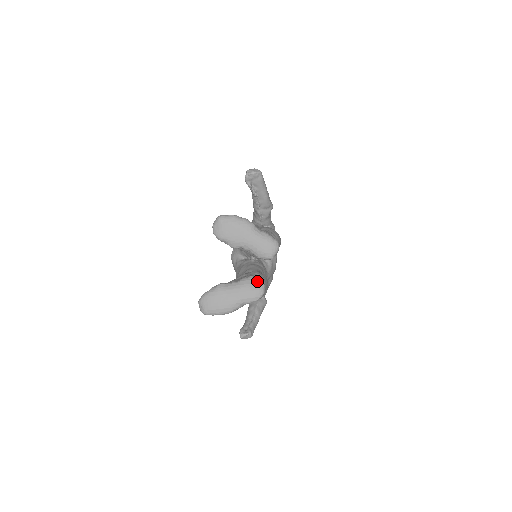
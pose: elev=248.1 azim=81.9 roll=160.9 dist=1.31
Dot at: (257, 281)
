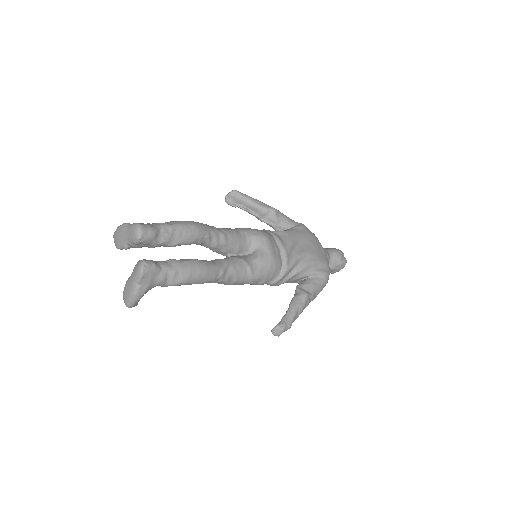
Dot at: (140, 261)
